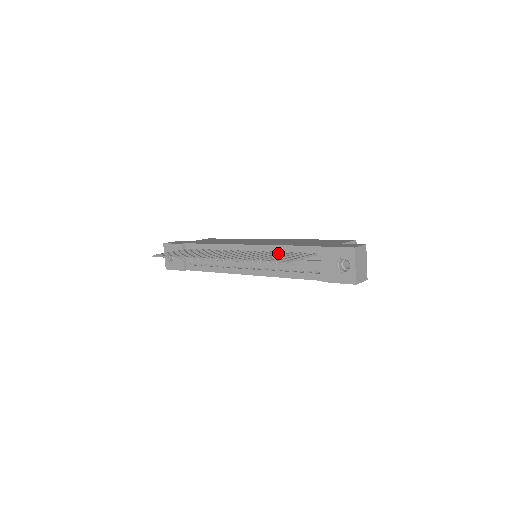
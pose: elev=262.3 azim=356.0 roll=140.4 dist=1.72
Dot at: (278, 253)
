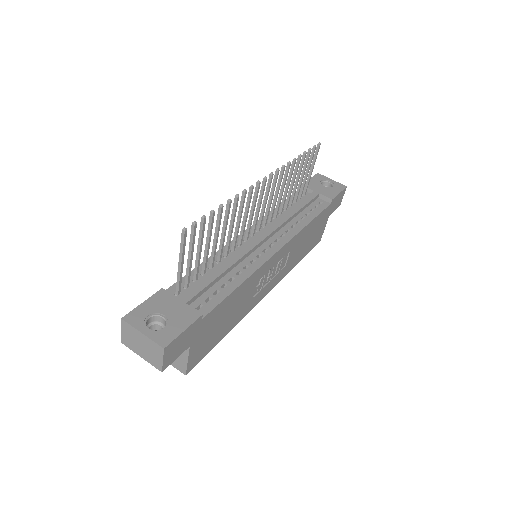
Dot at: occluded
